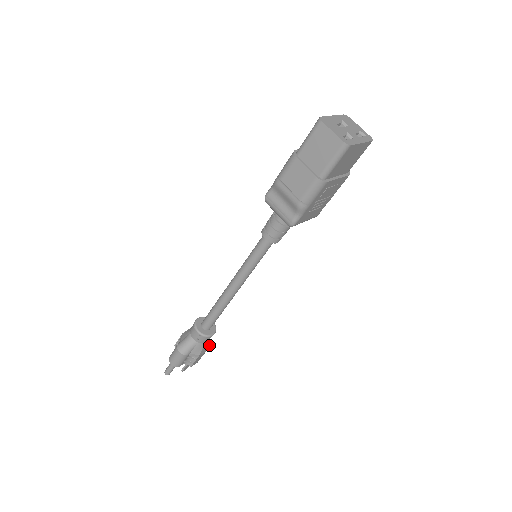
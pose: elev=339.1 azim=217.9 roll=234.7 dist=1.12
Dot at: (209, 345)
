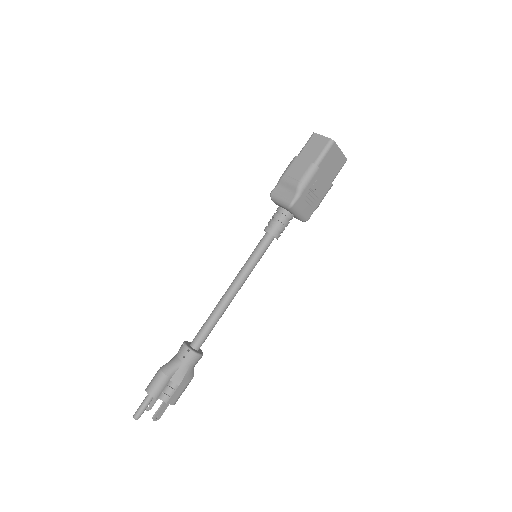
Dot at: (191, 378)
